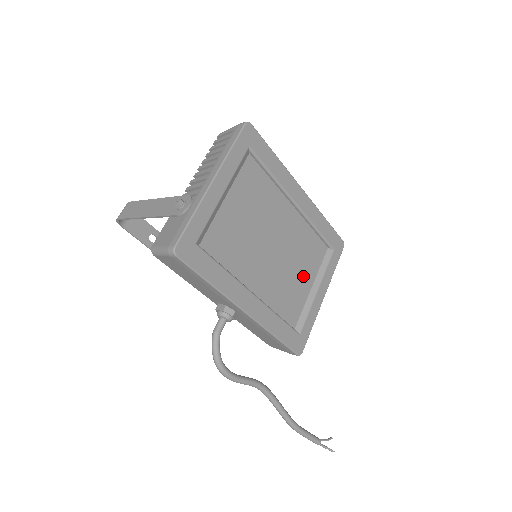
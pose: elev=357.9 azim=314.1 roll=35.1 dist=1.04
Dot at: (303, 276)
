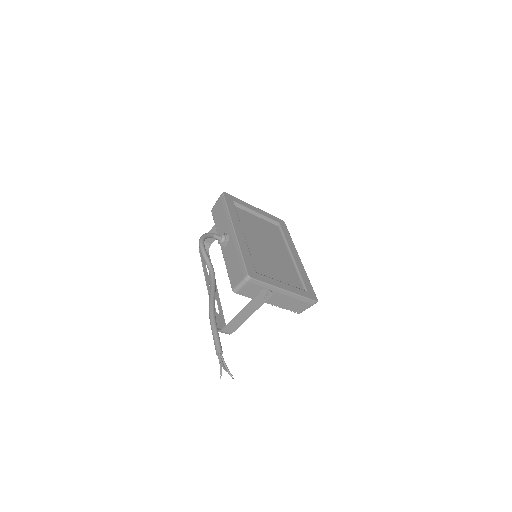
Dot at: (278, 272)
